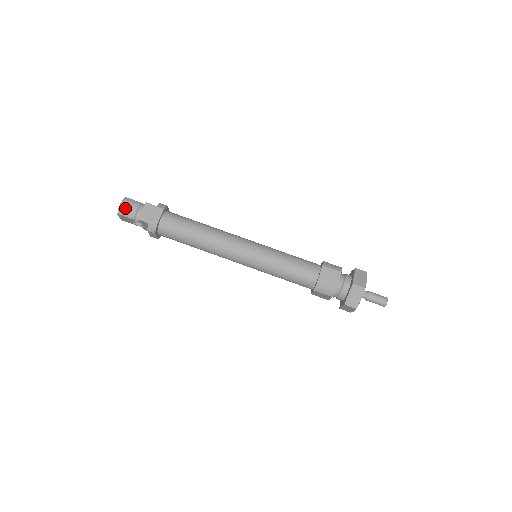
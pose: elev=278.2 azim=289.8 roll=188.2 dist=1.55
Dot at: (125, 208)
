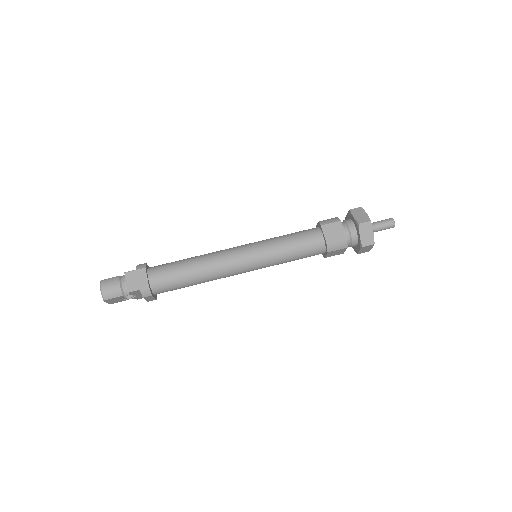
Dot at: (108, 290)
